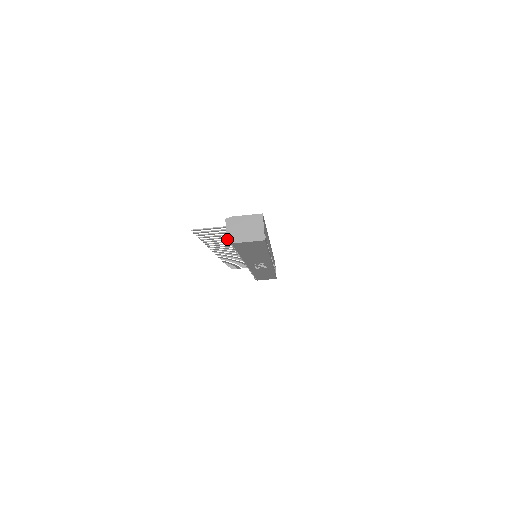
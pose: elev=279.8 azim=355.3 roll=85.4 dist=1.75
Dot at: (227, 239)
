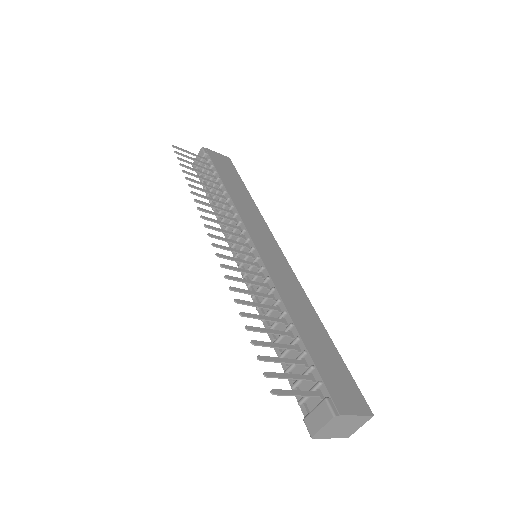
Dot at: (315, 435)
